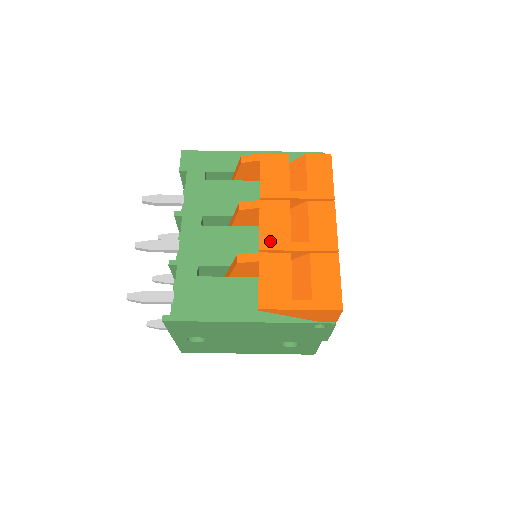
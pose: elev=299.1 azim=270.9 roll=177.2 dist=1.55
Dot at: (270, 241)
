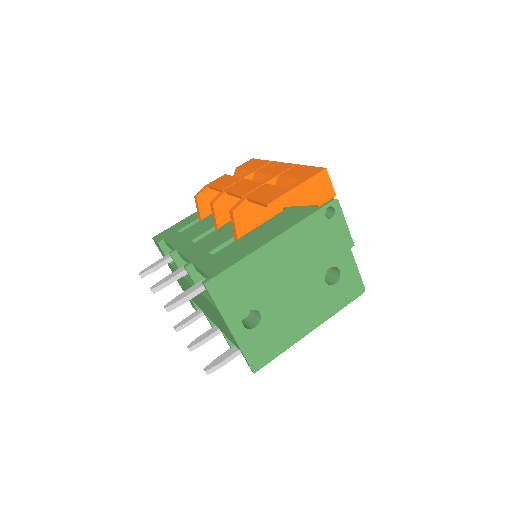
Dot at: (246, 191)
